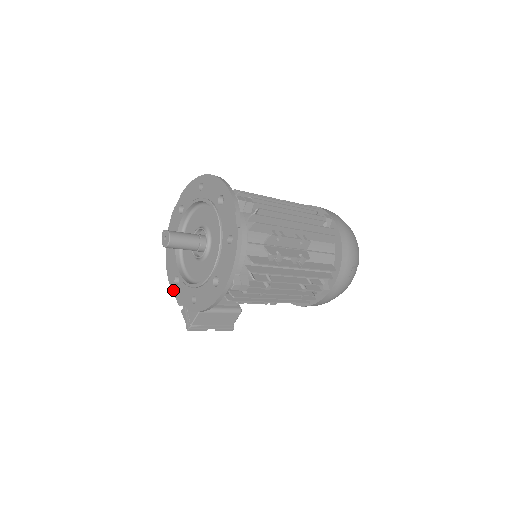
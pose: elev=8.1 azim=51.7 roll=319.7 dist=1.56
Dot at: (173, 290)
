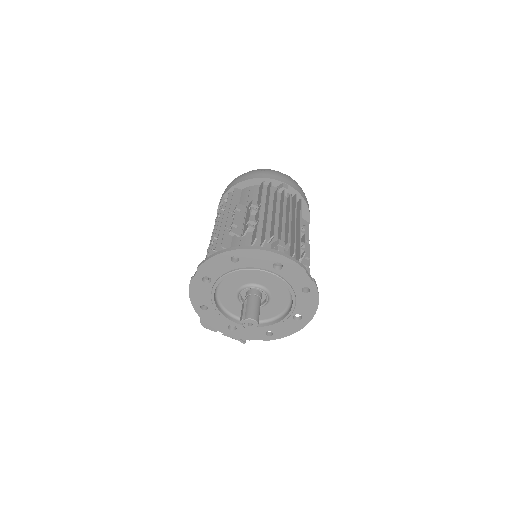
Dot at: (230, 335)
